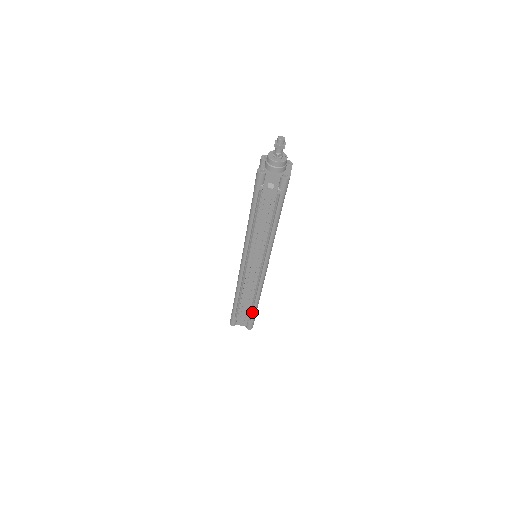
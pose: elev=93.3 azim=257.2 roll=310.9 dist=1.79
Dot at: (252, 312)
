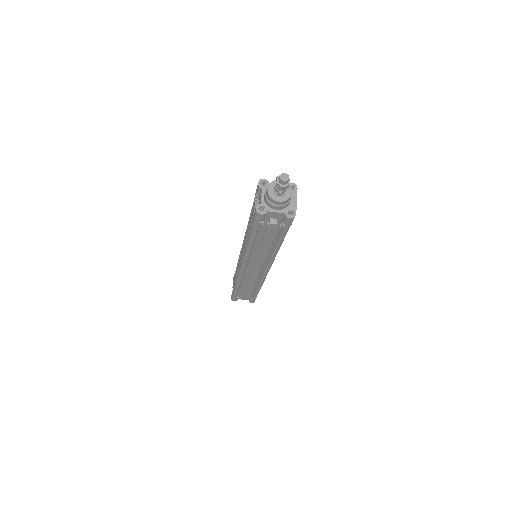
Dot at: (254, 294)
